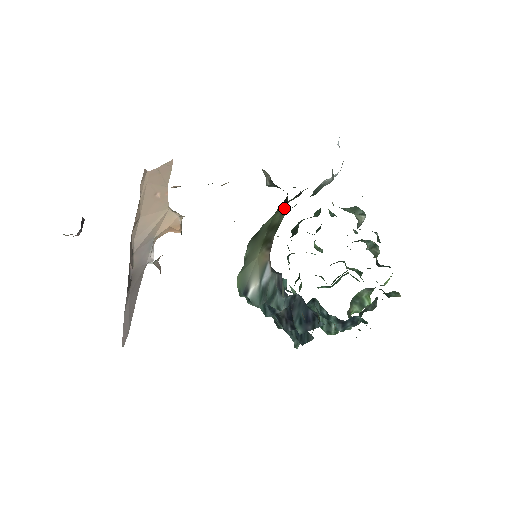
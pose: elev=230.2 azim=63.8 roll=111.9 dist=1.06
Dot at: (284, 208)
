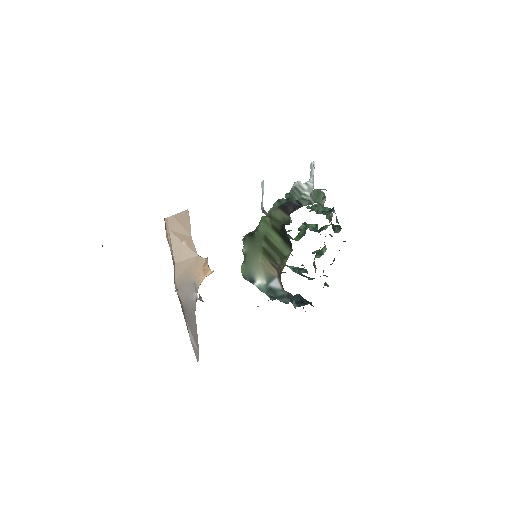
Dot at: (286, 243)
